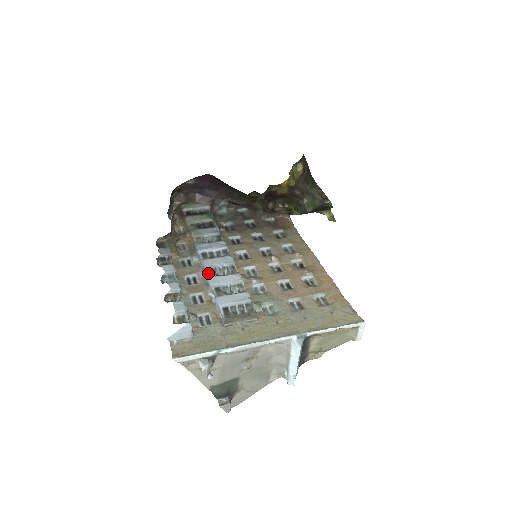
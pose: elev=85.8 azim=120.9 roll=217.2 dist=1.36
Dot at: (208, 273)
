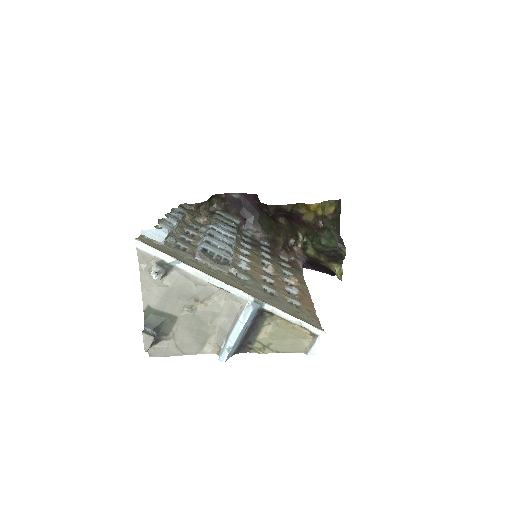
Dot at: (208, 234)
